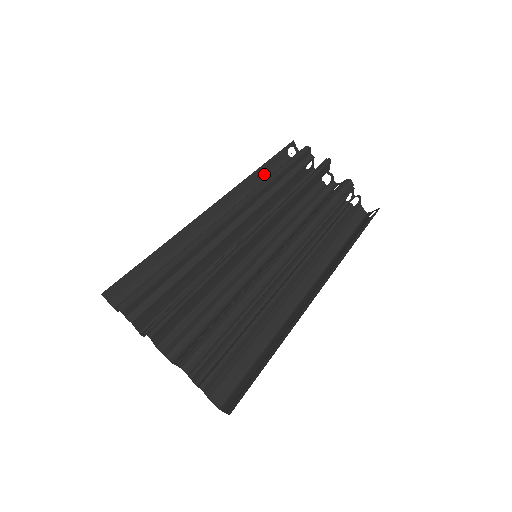
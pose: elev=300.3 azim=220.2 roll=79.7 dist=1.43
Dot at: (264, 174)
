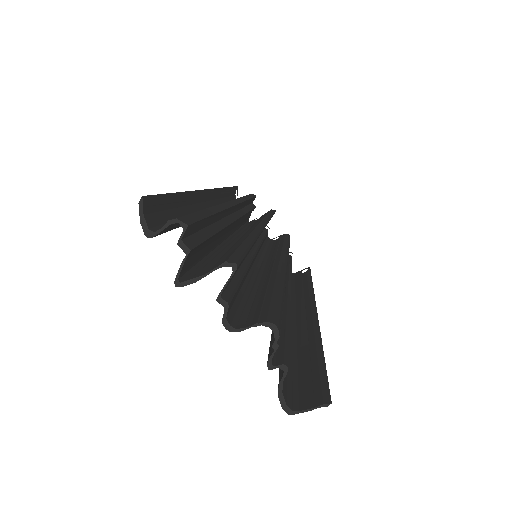
Dot at: (227, 197)
